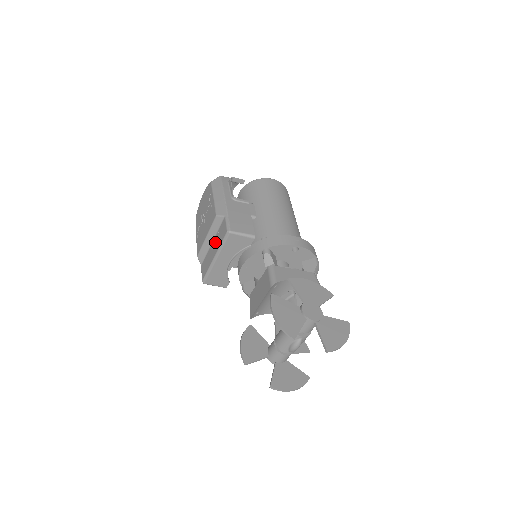
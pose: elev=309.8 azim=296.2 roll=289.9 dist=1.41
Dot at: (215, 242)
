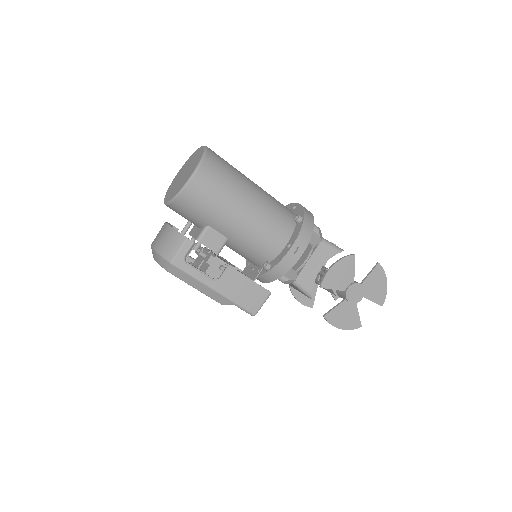
Dot at: occluded
